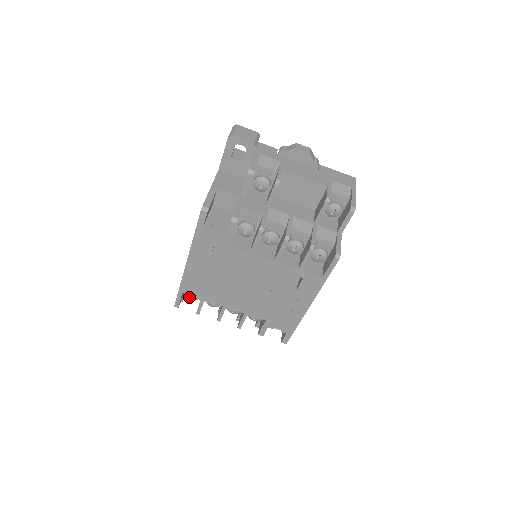
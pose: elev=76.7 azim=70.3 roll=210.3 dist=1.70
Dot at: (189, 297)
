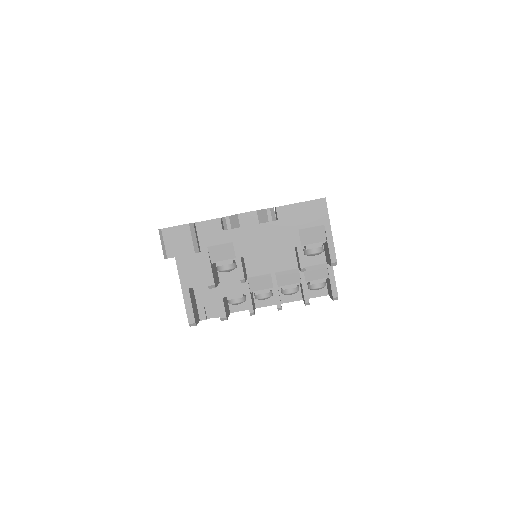
Dot at: occluded
